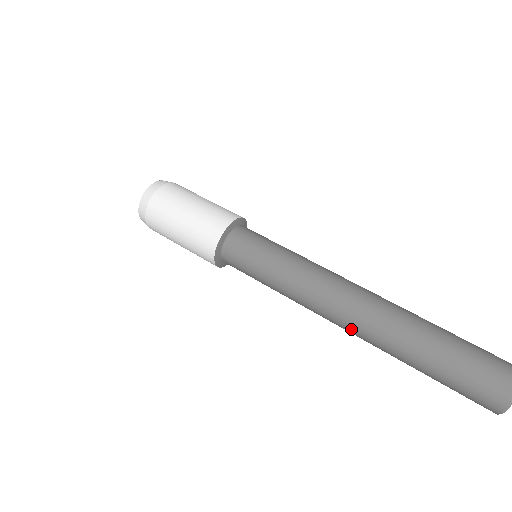
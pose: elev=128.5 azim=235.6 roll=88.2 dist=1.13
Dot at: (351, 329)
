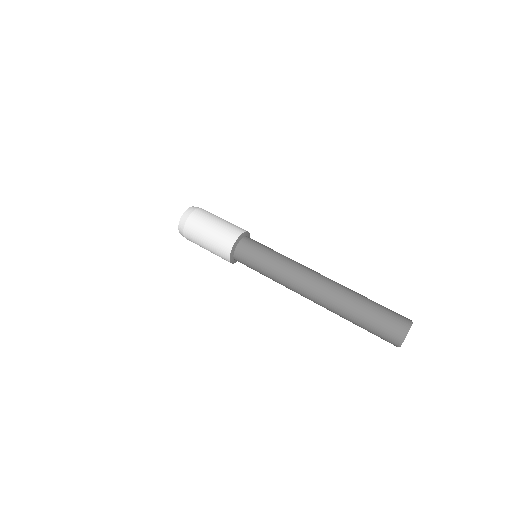
Dot at: (316, 303)
